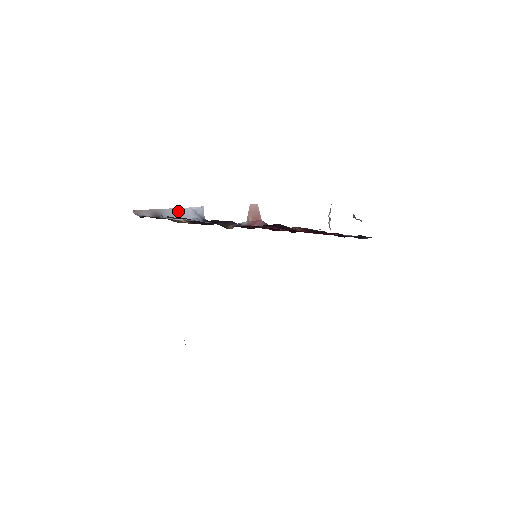
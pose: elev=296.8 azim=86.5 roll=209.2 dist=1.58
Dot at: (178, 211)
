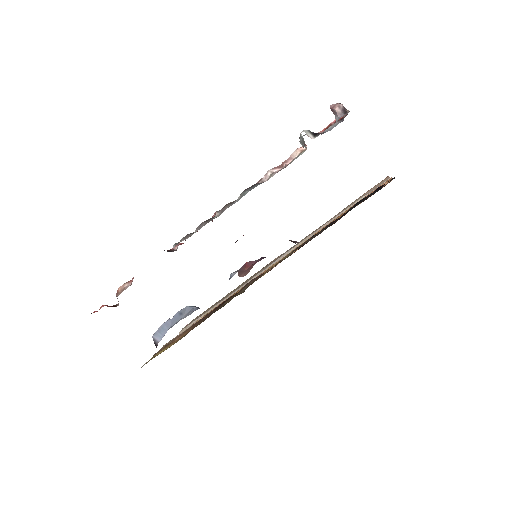
Dot at: occluded
